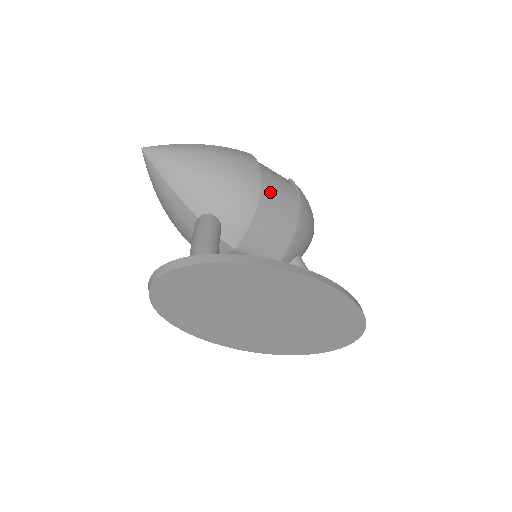
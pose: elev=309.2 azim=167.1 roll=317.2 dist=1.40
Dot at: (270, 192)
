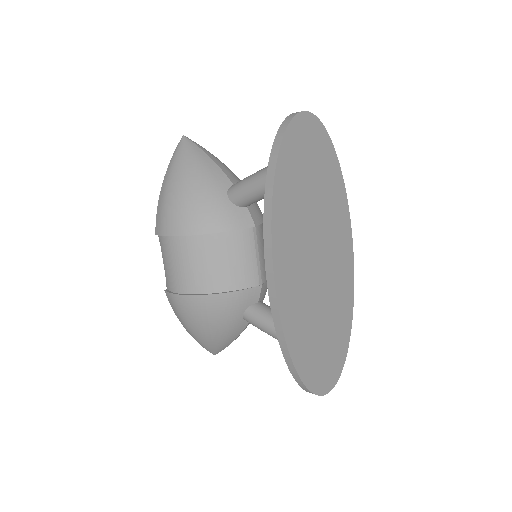
Dot at: occluded
